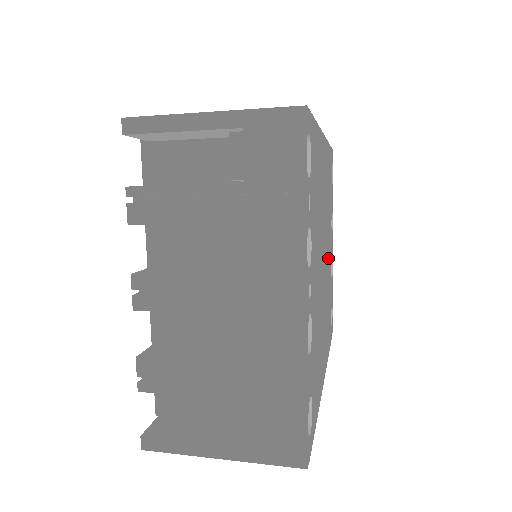
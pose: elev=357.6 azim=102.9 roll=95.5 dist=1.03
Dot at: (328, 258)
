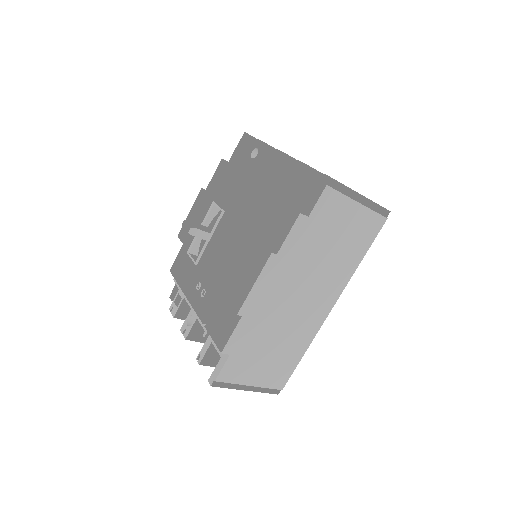
Dot at: occluded
